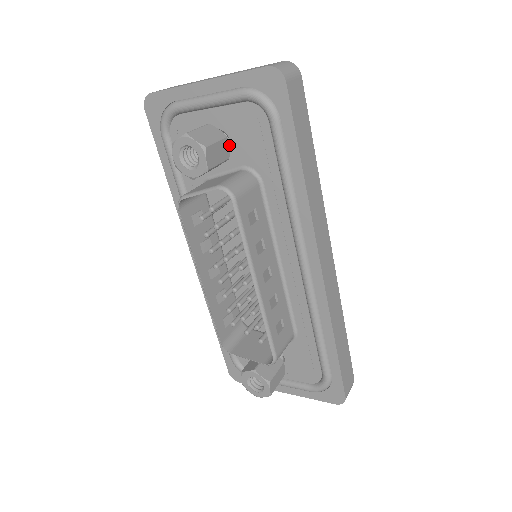
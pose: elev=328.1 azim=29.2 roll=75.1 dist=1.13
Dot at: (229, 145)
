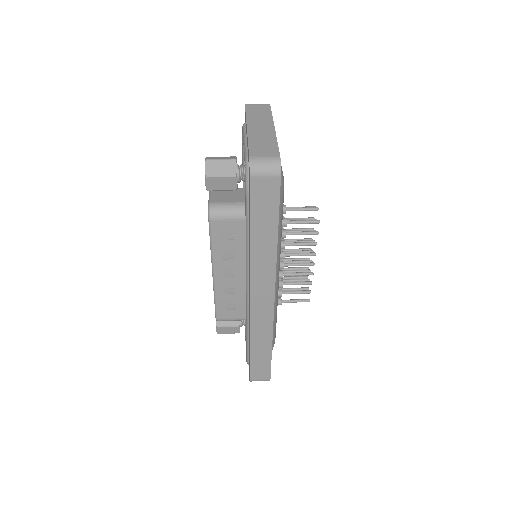
Dot at: occluded
